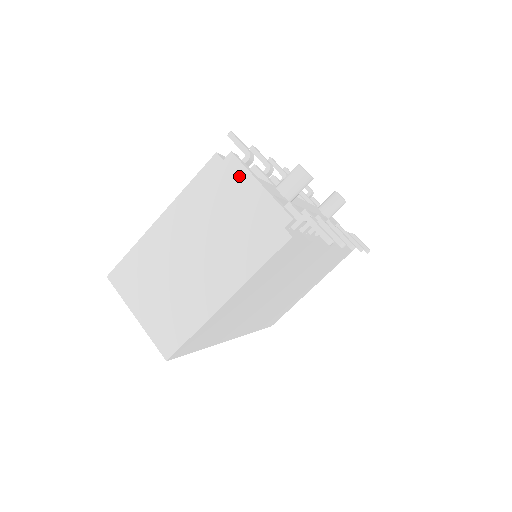
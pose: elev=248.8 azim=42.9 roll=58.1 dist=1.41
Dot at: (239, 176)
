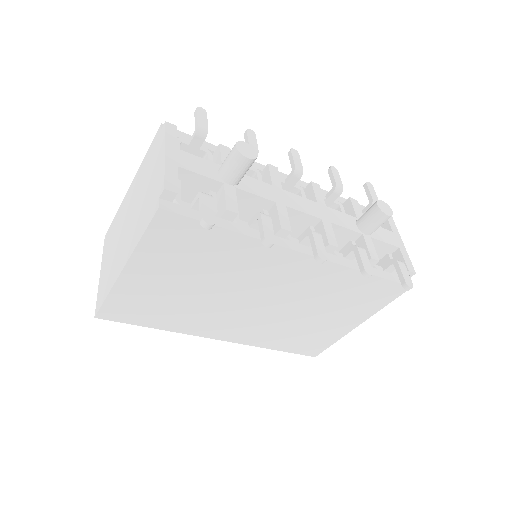
Dot at: (161, 145)
